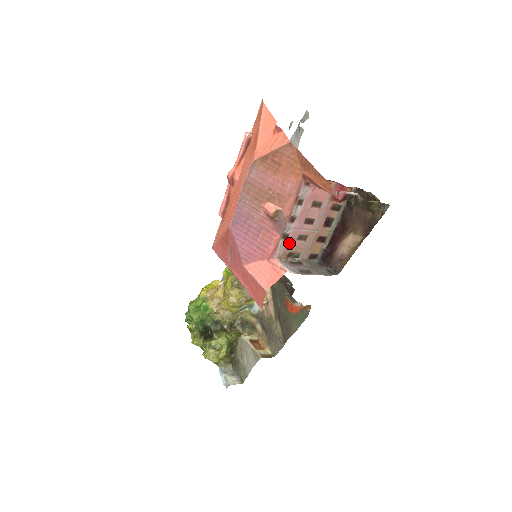
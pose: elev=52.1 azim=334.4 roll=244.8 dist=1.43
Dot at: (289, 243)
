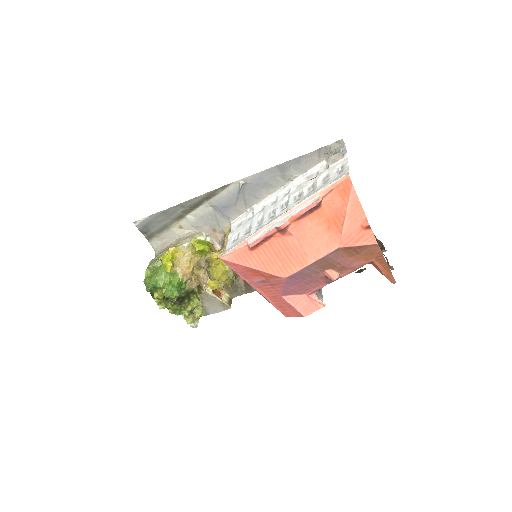
Dot at: occluded
